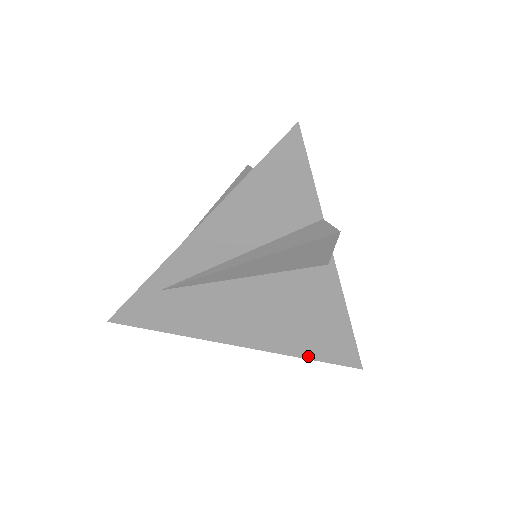
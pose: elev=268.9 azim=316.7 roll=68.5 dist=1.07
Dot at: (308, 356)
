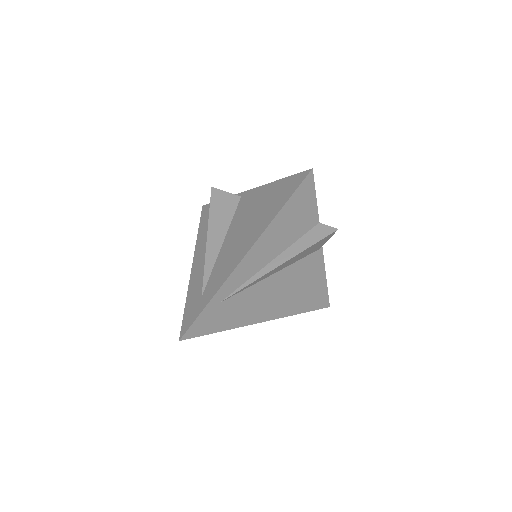
Dot at: (302, 311)
